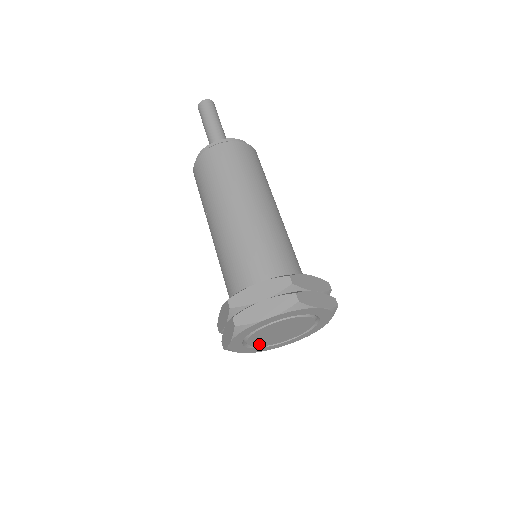
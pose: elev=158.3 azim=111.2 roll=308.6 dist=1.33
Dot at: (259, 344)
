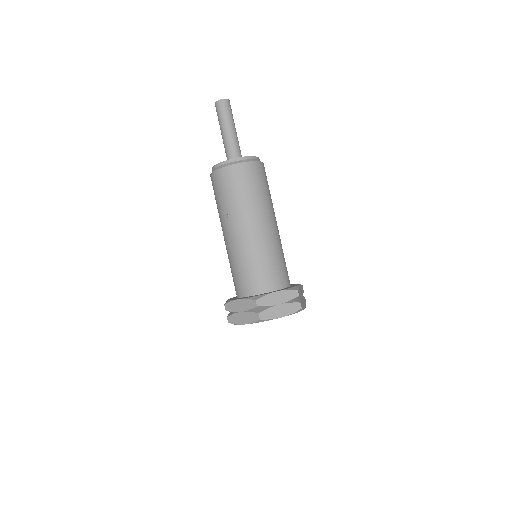
Dot at: occluded
